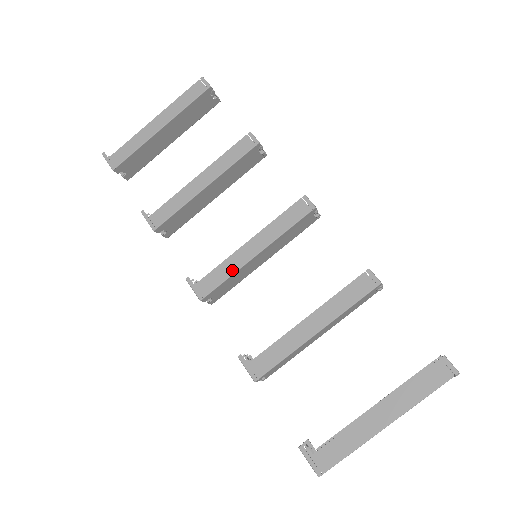
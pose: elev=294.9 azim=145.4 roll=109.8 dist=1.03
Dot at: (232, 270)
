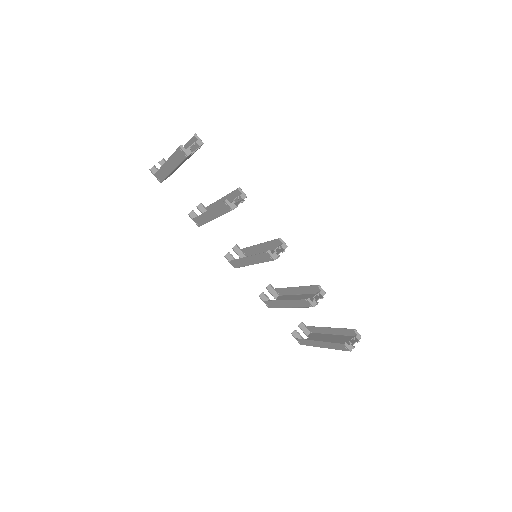
Dot at: (243, 265)
